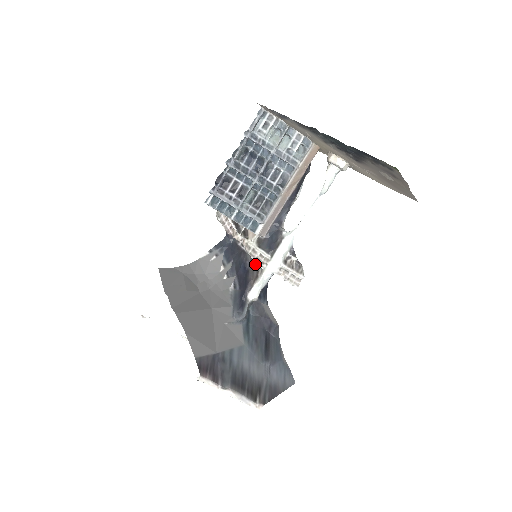
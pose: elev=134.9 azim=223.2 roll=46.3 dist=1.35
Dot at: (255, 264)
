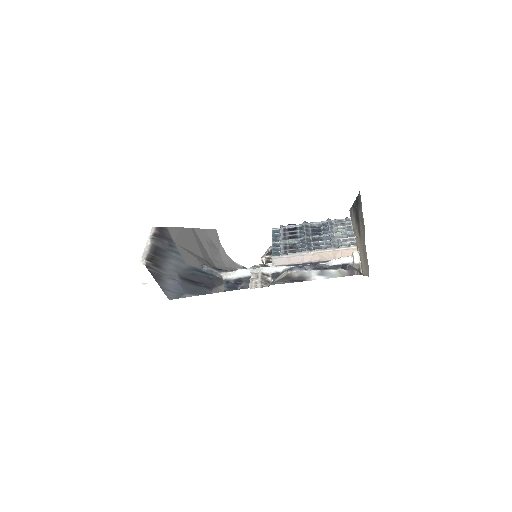
Dot at: occluded
